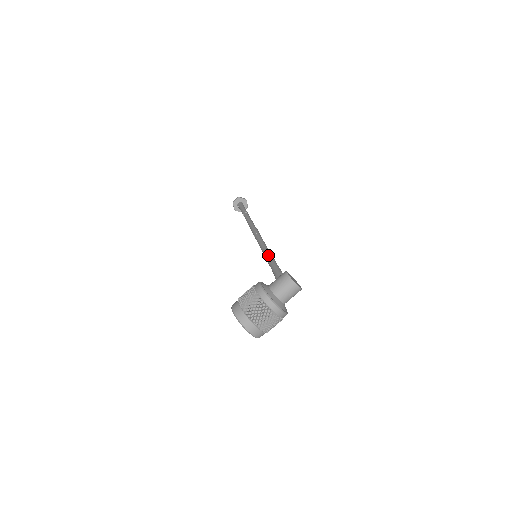
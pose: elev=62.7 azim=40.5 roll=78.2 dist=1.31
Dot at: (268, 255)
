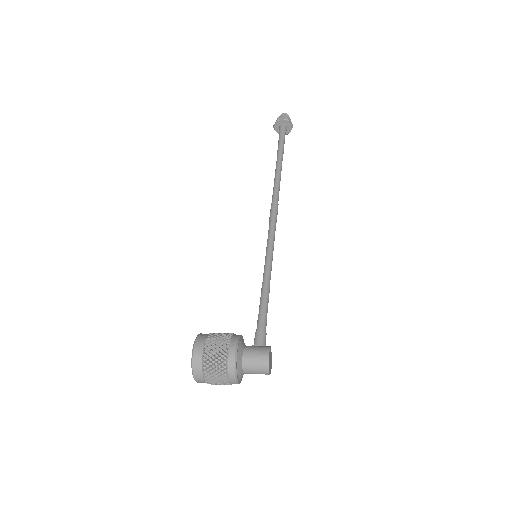
Dot at: (267, 280)
